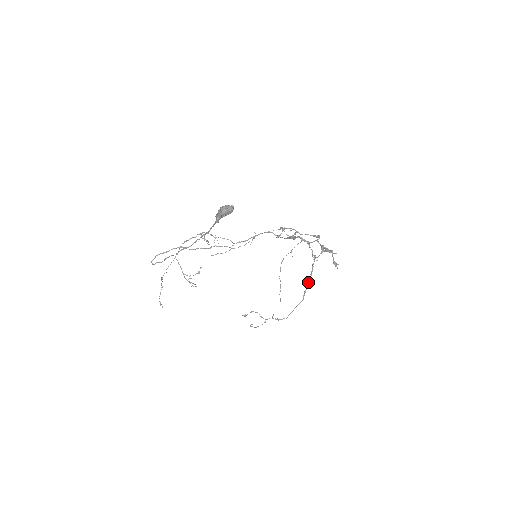
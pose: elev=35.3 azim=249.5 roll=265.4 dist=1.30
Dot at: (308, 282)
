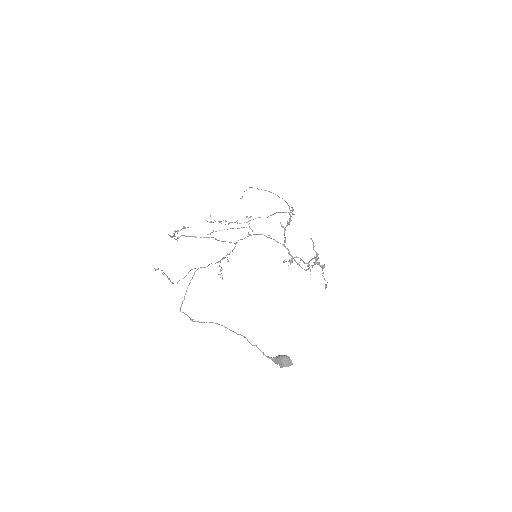
Dot at: (277, 212)
